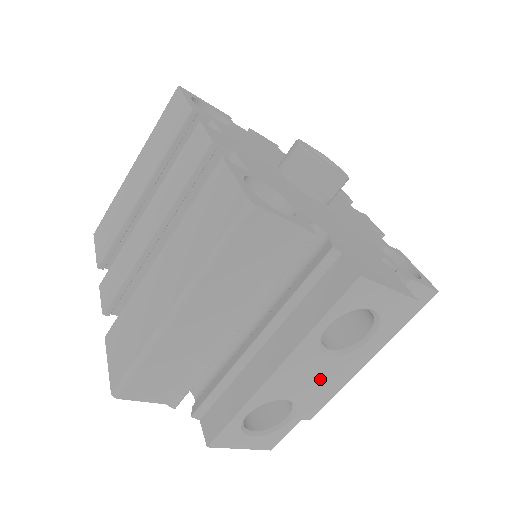
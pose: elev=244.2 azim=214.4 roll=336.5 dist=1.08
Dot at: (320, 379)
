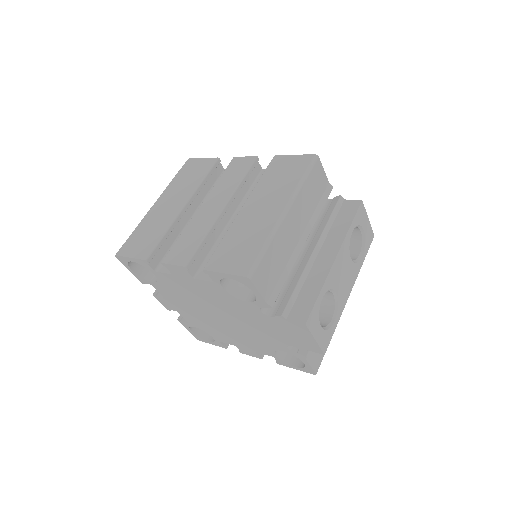
Dot at: (347, 281)
